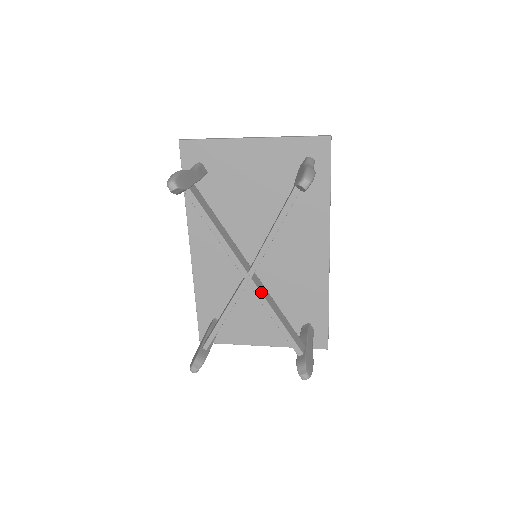
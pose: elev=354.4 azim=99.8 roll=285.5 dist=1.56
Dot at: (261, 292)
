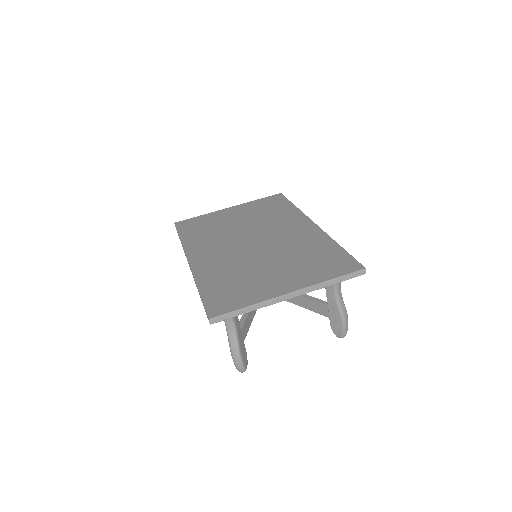
Dot at: occluded
